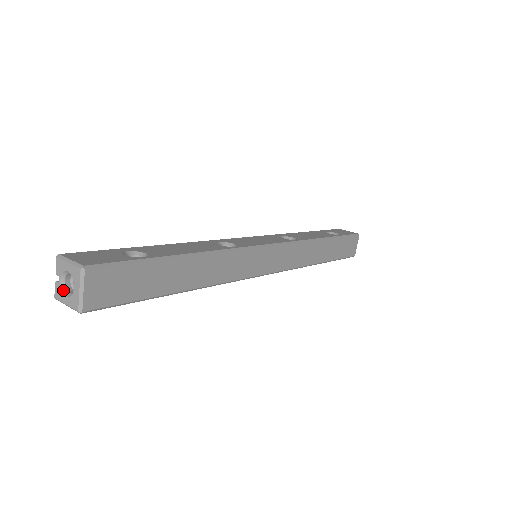
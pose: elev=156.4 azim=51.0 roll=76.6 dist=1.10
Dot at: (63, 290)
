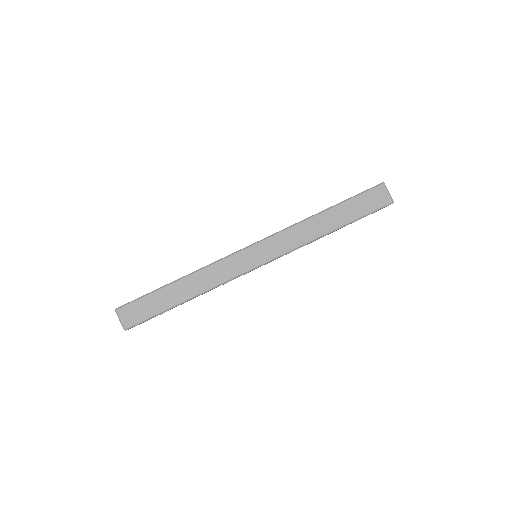
Dot at: occluded
